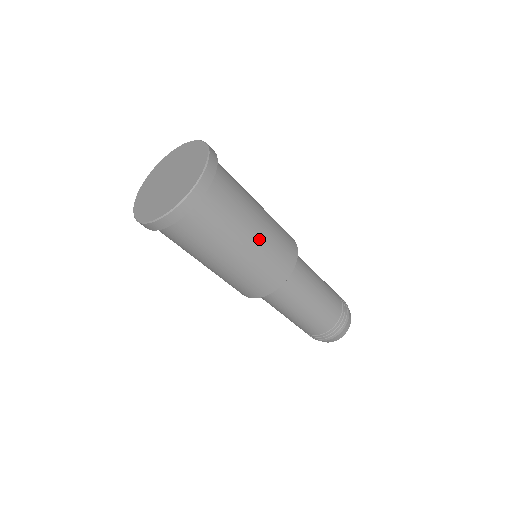
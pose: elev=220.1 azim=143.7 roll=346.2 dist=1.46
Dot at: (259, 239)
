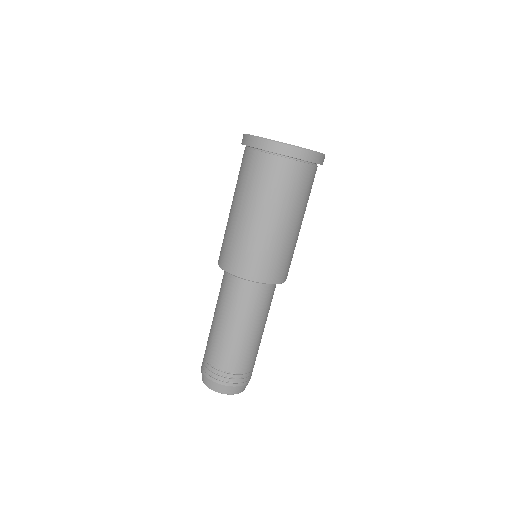
Dot at: occluded
